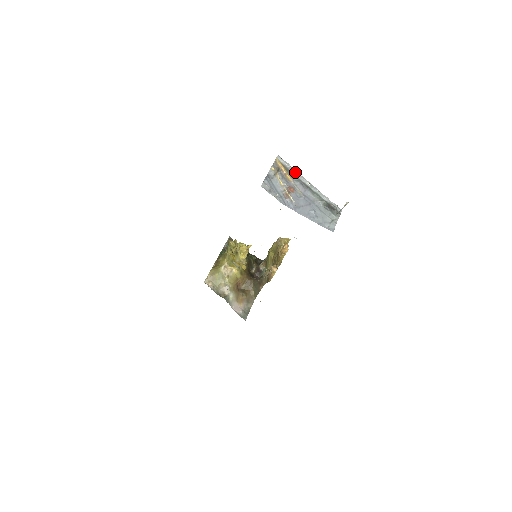
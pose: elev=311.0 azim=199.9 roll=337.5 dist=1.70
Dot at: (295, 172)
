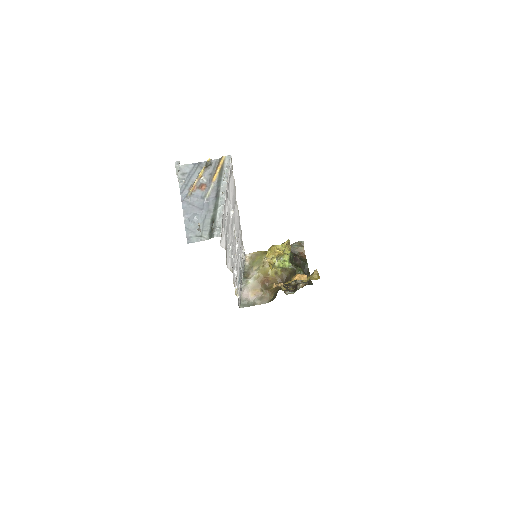
Dot at: (224, 177)
